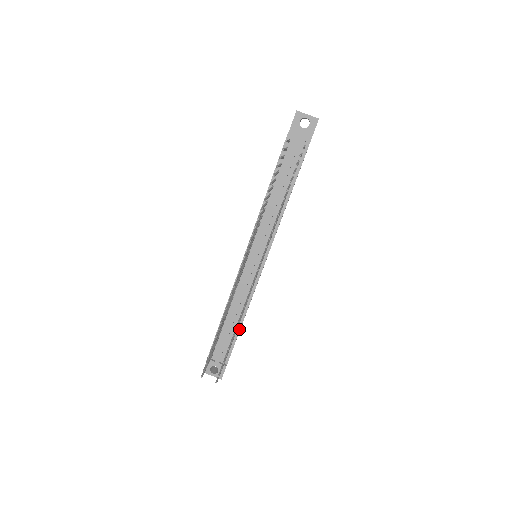
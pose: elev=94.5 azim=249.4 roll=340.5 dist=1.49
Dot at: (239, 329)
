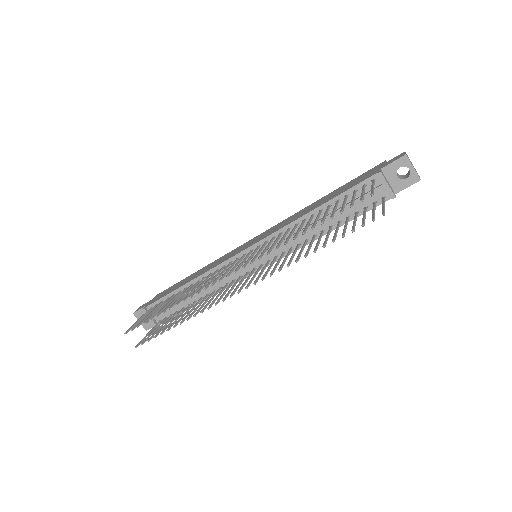
Dot at: occluded
